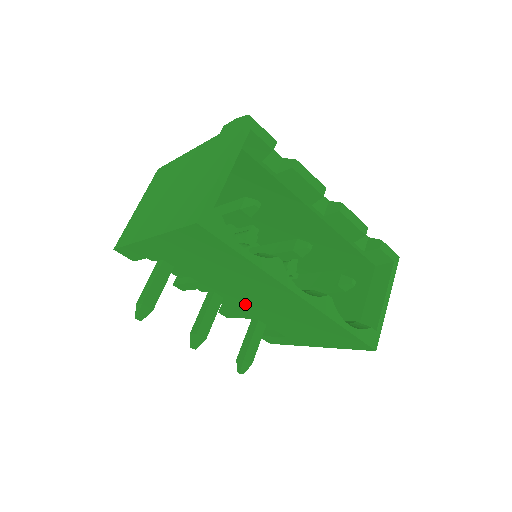
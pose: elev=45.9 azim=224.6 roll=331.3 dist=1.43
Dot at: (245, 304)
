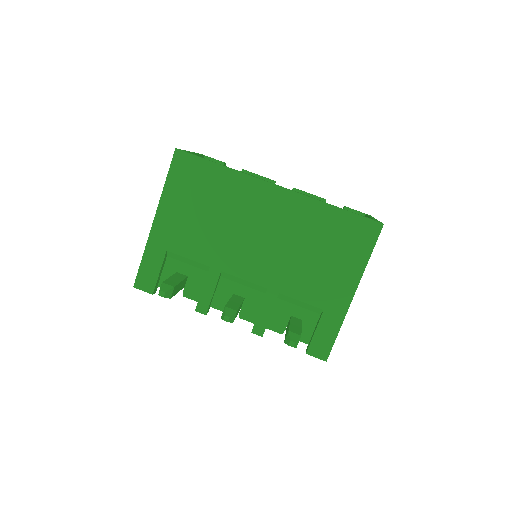
Dot at: (258, 267)
